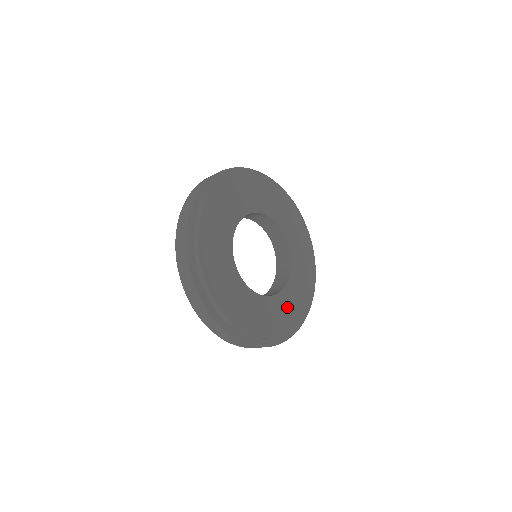
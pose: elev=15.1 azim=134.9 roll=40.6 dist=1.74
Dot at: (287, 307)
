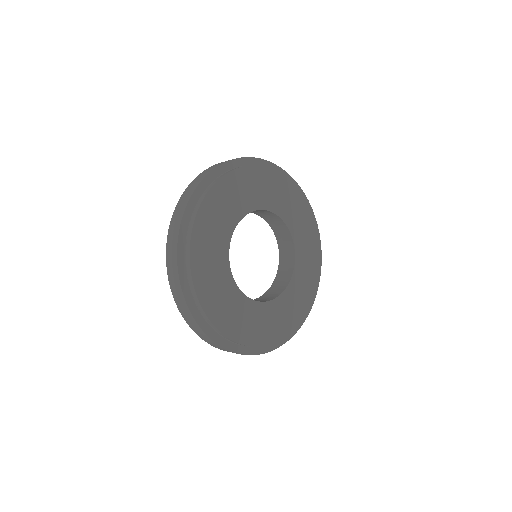
Dot at: (298, 294)
